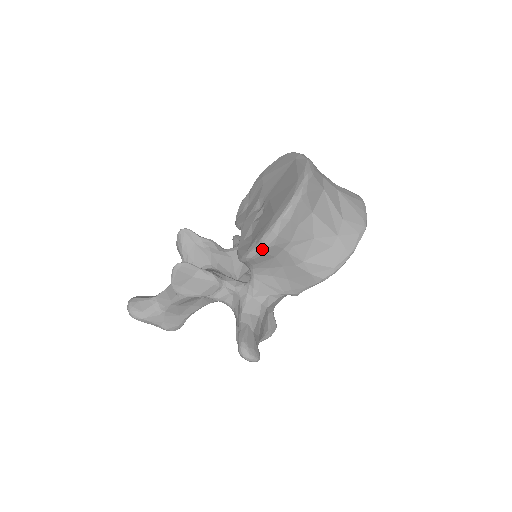
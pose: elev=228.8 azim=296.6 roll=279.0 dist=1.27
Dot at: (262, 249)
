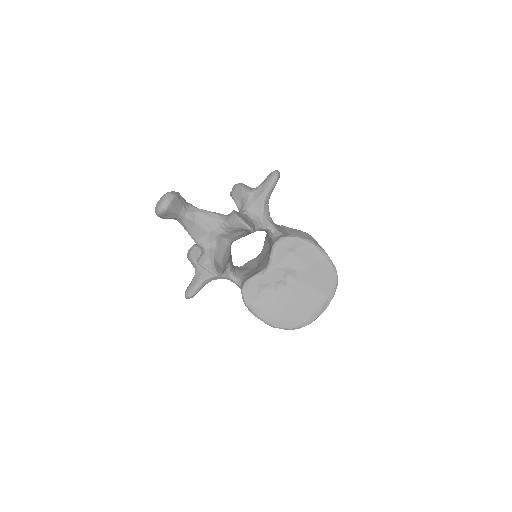
Dot at: (253, 314)
